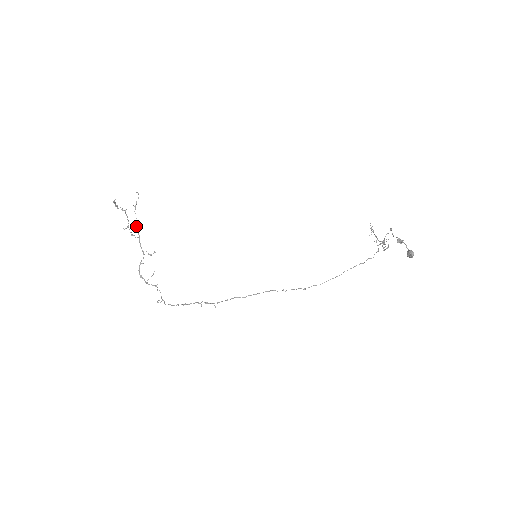
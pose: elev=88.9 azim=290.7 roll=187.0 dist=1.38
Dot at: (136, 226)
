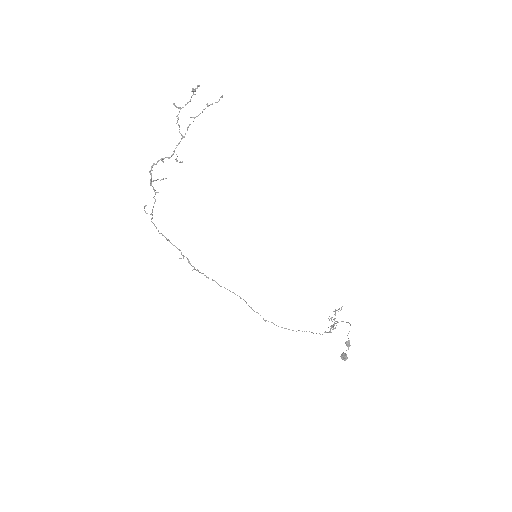
Dot at: occluded
